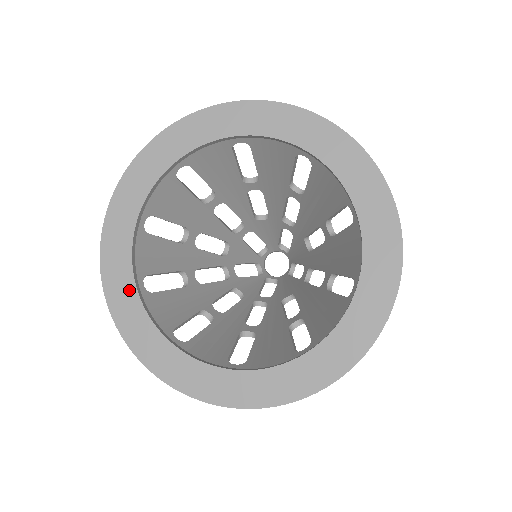
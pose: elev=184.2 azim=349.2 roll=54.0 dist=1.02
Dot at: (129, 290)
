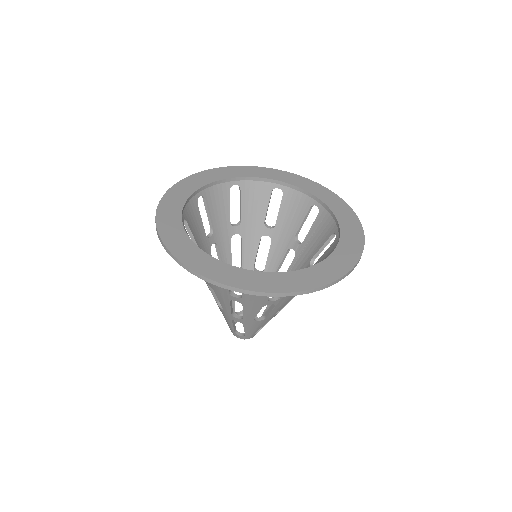
Dot at: (235, 271)
